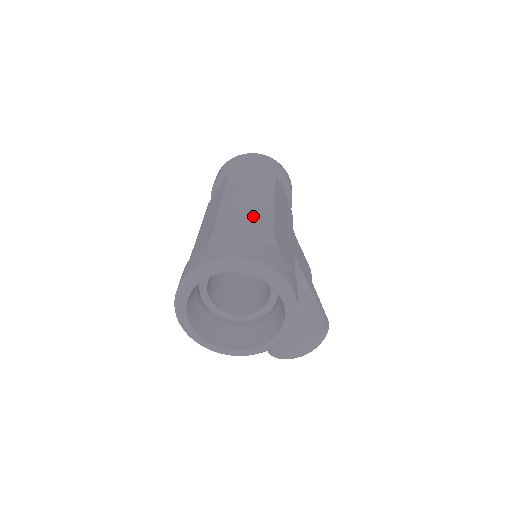
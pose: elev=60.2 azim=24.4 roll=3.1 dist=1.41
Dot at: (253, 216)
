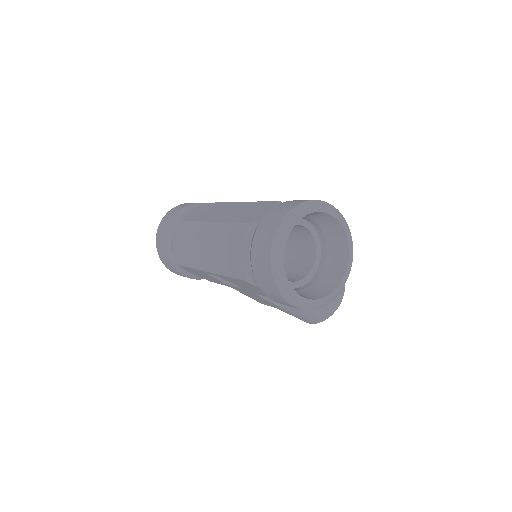
Dot at: (245, 211)
